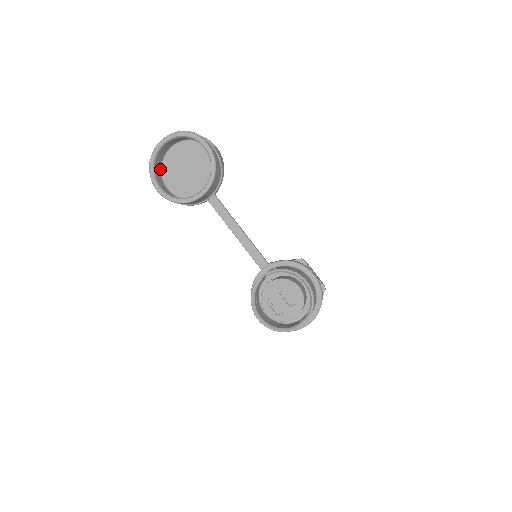
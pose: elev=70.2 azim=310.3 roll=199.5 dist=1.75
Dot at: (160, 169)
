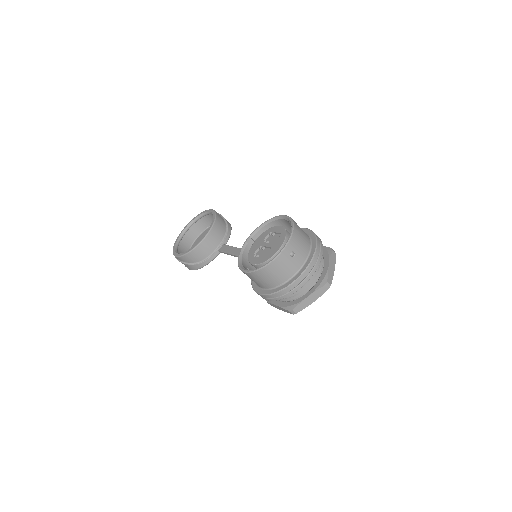
Dot at: occluded
